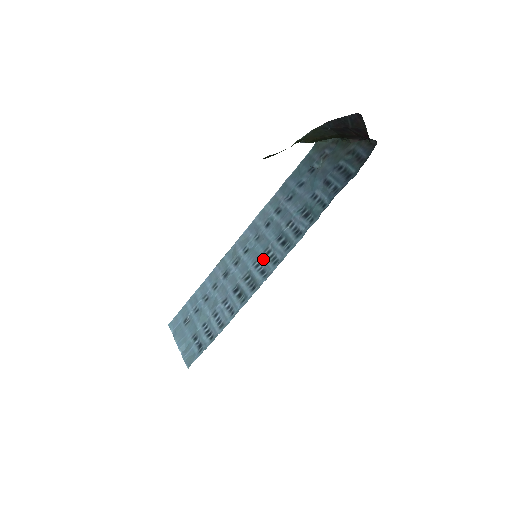
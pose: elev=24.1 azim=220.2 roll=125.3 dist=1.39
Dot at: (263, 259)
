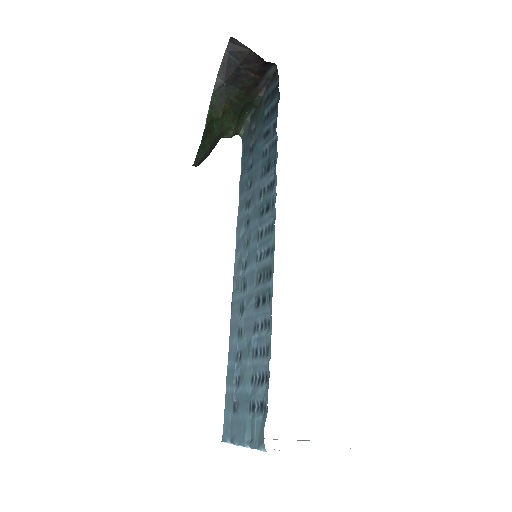
Dot at: (261, 244)
